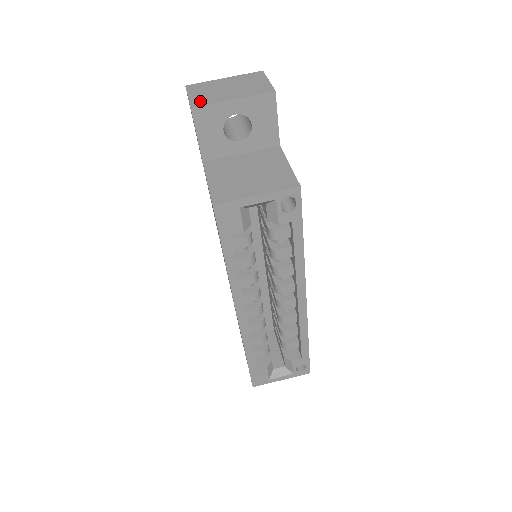
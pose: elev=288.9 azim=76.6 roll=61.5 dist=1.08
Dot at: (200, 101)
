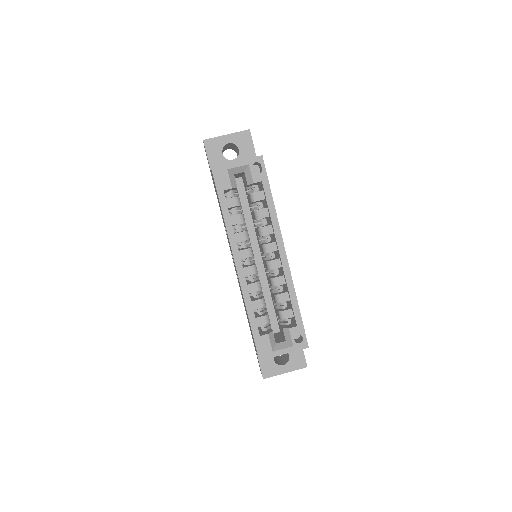
Dot at: (209, 140)
